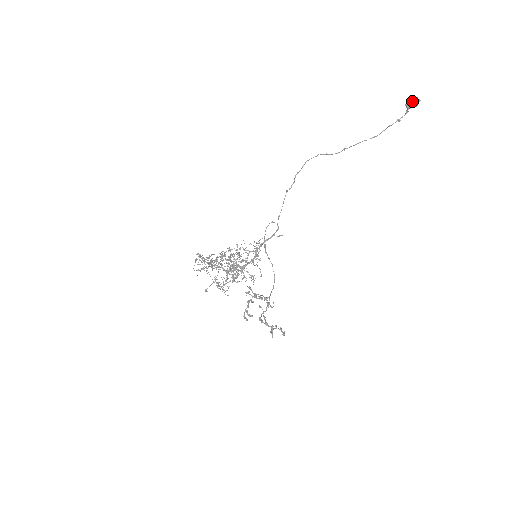
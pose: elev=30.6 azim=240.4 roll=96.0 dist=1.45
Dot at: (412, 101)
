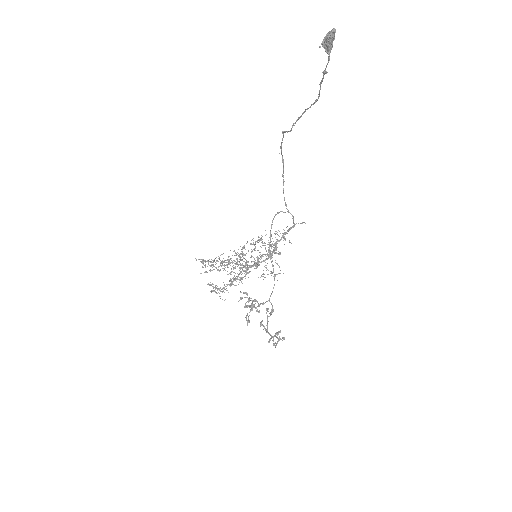
Dot at: (325, 39)
